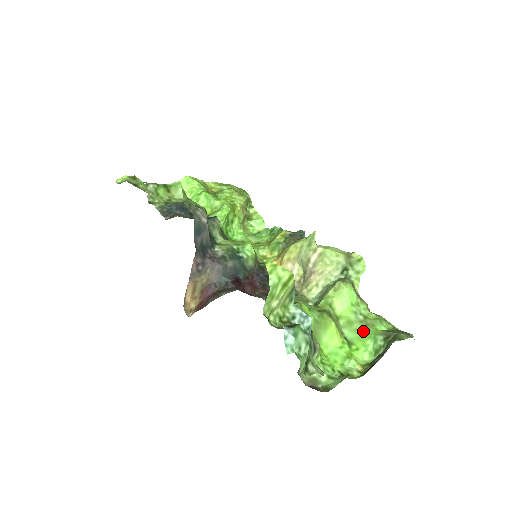
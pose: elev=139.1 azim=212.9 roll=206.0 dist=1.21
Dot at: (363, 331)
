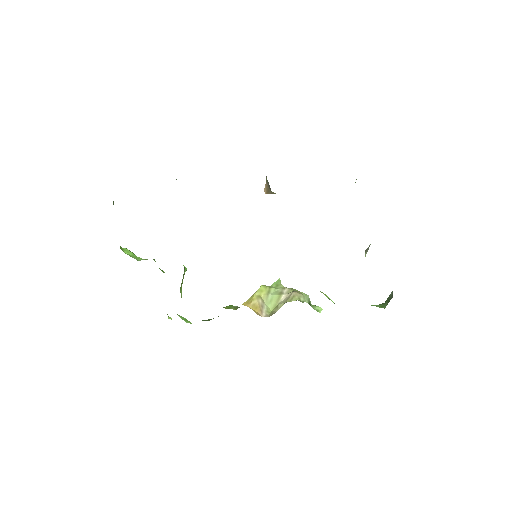
Dot at: occluded
